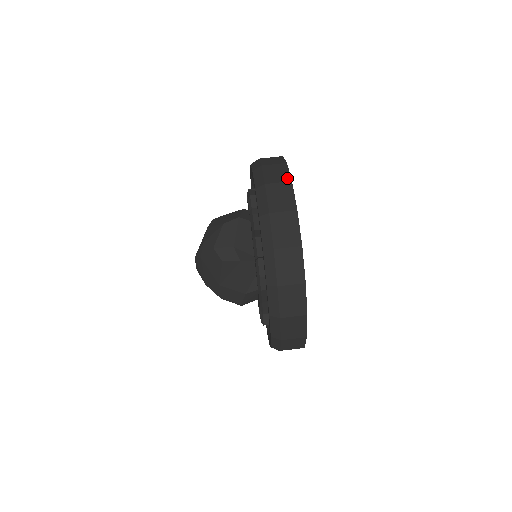
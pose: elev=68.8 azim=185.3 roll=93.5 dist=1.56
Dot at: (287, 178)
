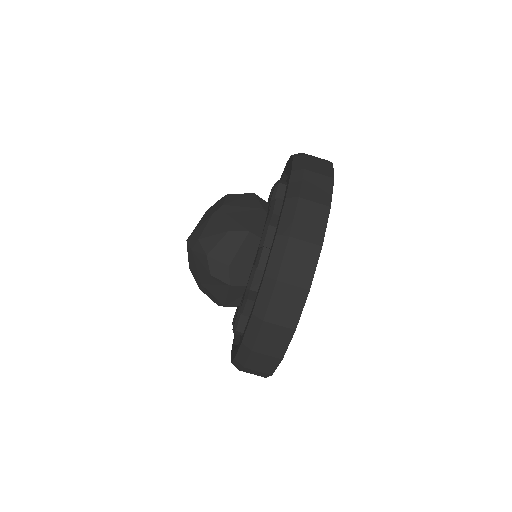
Dot at: (319, 238)
